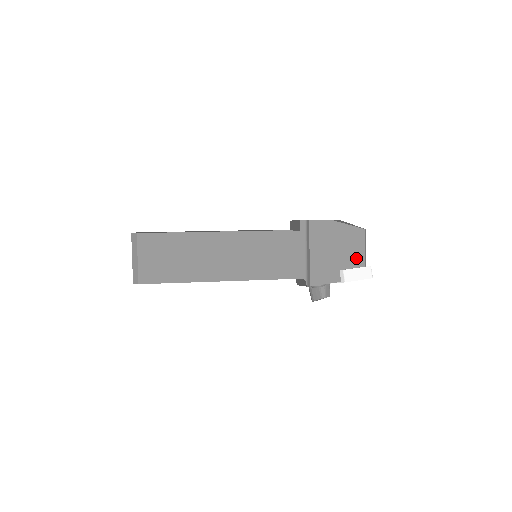
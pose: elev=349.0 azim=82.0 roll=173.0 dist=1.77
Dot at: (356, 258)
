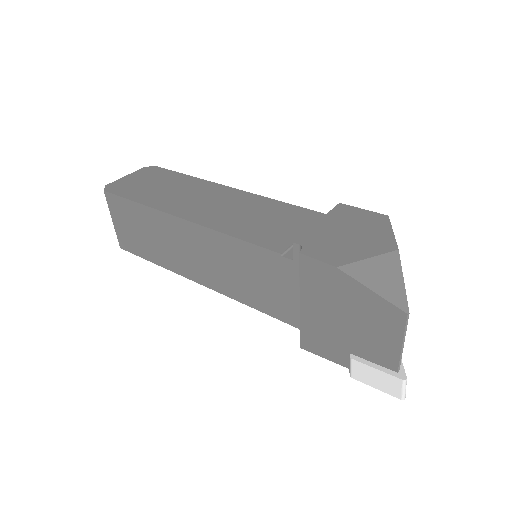
Dot at: (381, 351)
